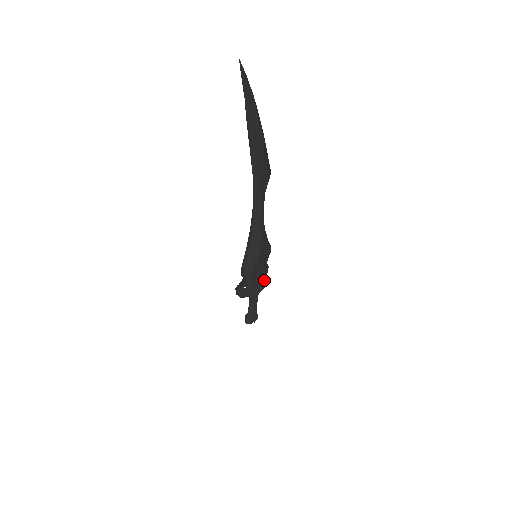
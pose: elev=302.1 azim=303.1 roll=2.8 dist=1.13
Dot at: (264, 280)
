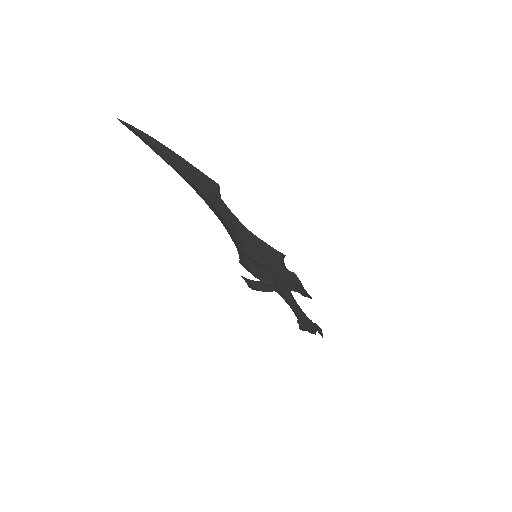
Dot at: (276, 282)
